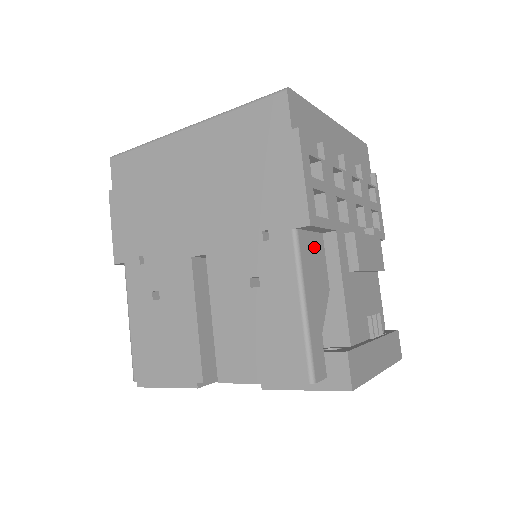
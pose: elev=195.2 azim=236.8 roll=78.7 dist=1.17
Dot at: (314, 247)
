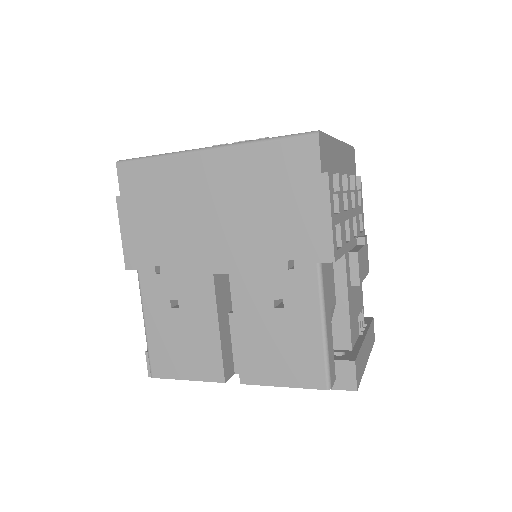
Dot at: (329, 271)
